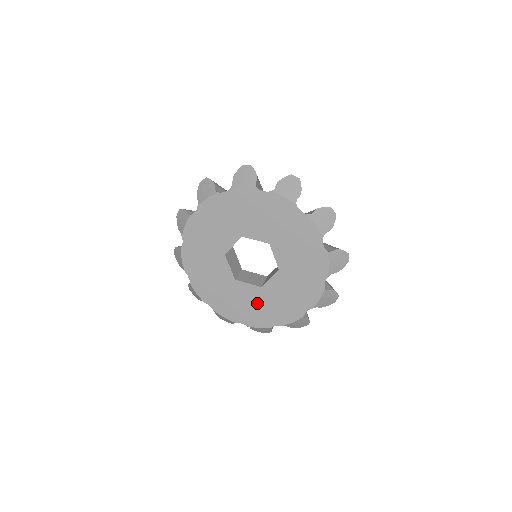
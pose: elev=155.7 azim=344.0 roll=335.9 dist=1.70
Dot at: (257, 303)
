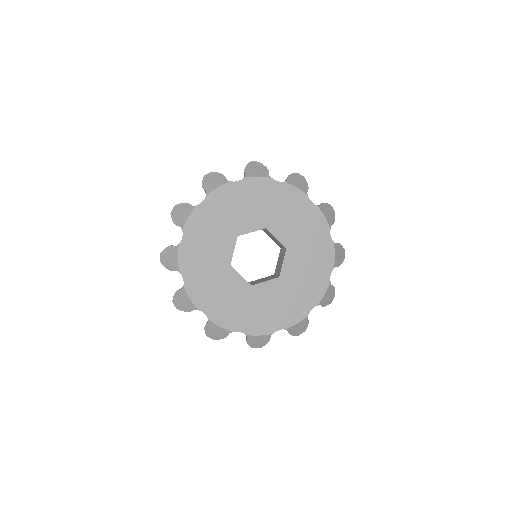
Dot at: (236, 299)
